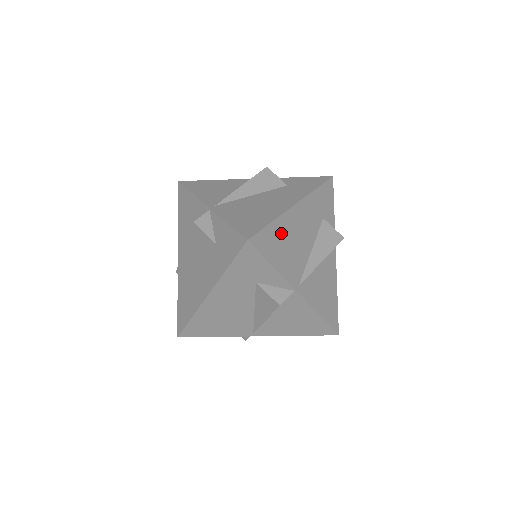
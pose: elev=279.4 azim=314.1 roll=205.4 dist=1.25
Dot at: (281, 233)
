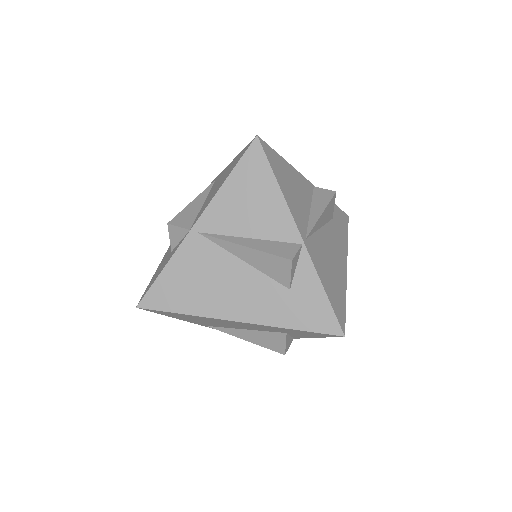
Dot at: occluded
